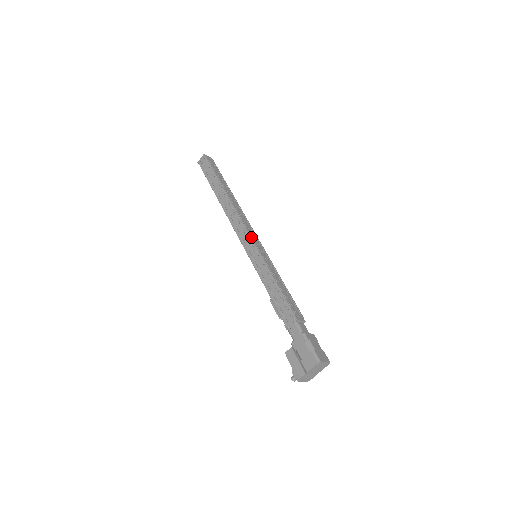
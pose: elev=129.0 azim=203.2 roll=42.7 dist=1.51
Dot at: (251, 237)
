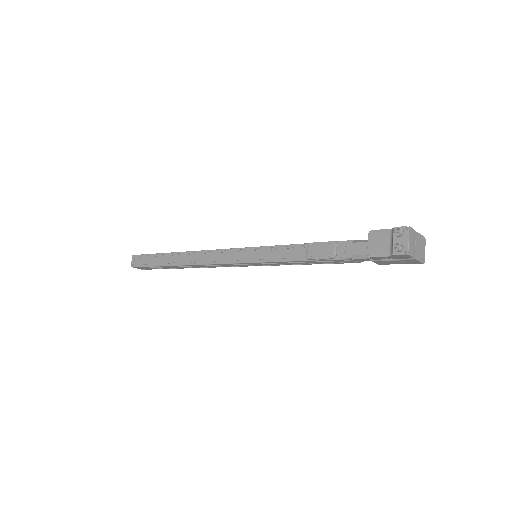
Dot at: occluded
